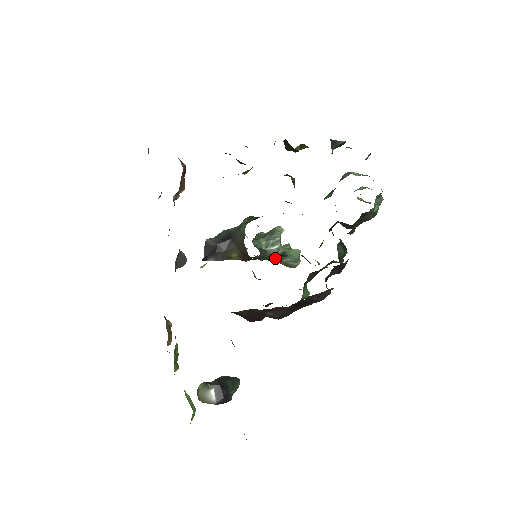
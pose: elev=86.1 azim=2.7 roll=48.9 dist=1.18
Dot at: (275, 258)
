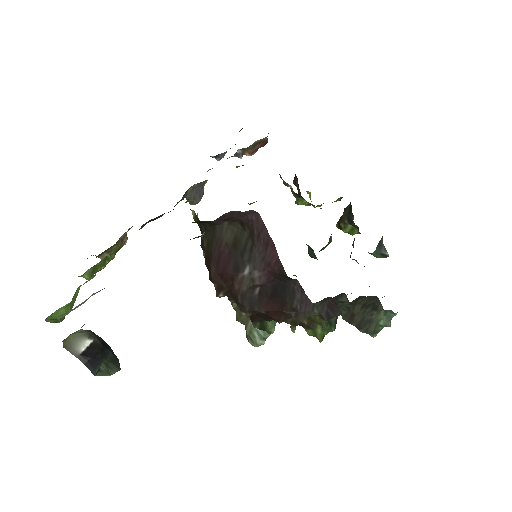
Dot at: occluded
